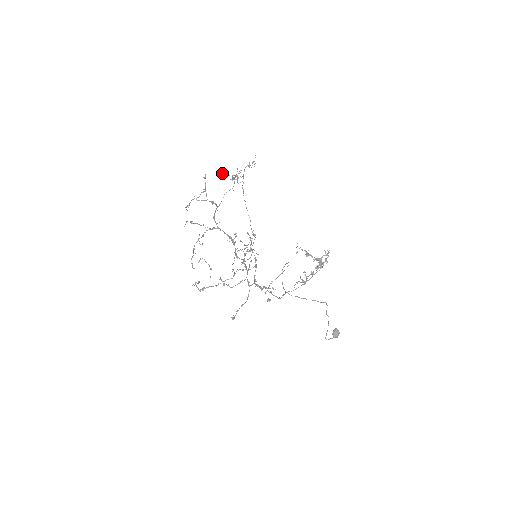
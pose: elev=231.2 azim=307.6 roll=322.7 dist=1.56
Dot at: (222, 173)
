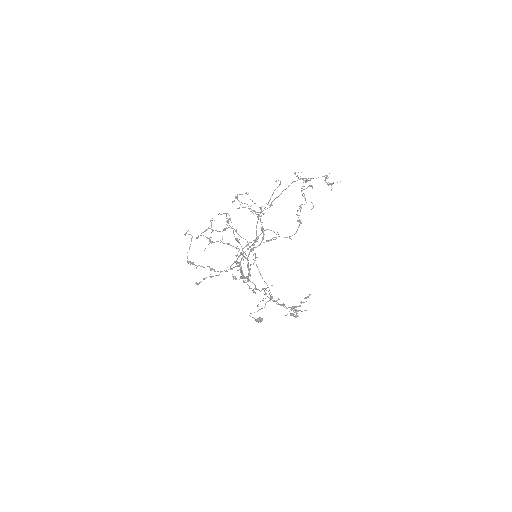
Dot at: (297, 175)
